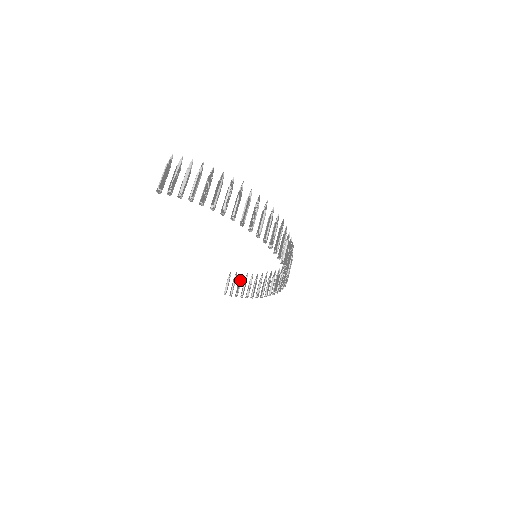
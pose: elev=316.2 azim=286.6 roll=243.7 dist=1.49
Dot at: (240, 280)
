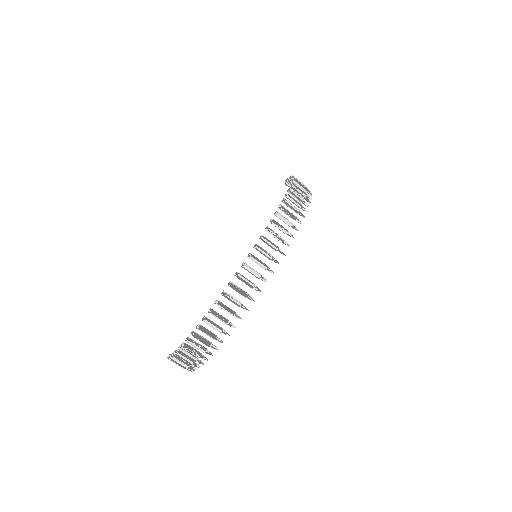
Dot at: occluded
